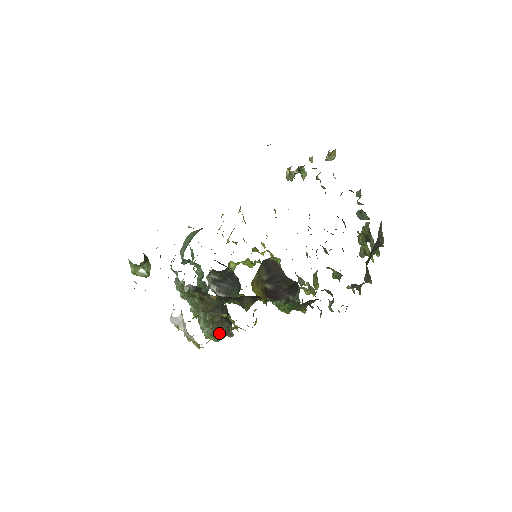
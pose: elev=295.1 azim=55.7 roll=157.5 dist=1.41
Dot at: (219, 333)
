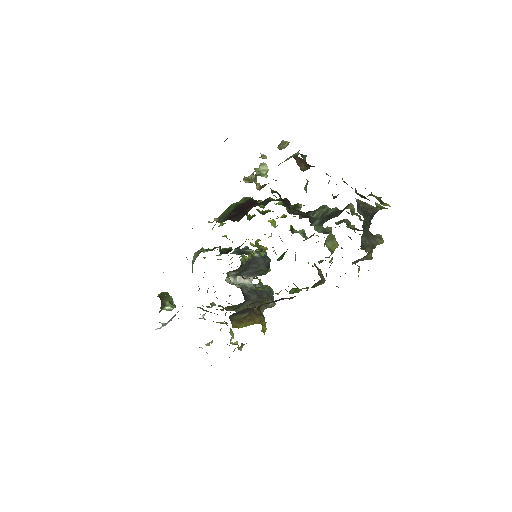
Dot at: occluded
